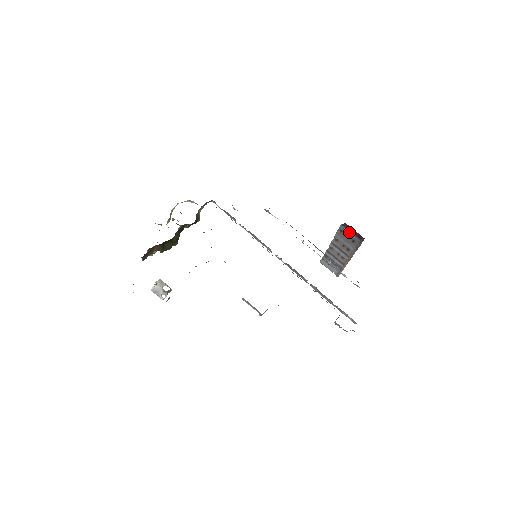
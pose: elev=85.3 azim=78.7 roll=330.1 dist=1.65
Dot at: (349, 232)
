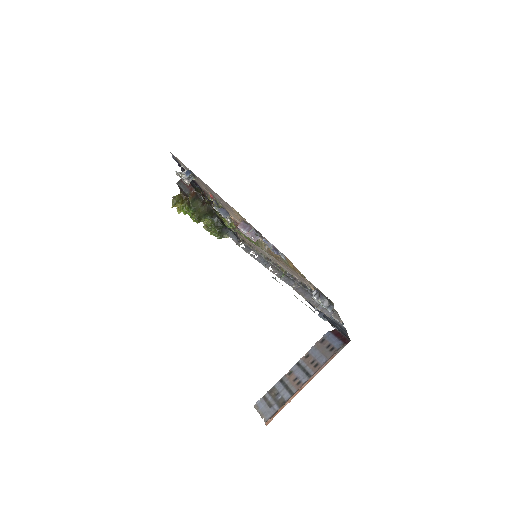
Dot at: (334, 337)
